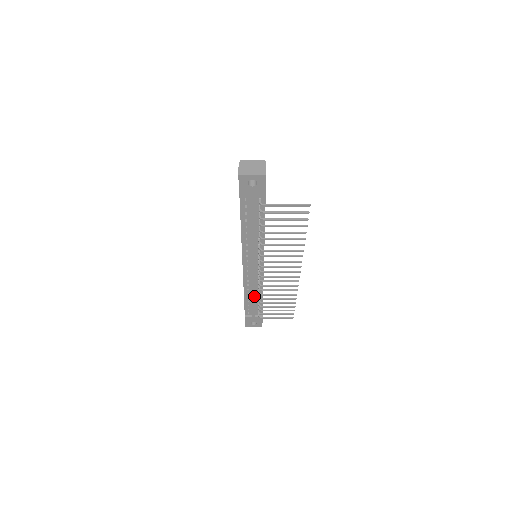
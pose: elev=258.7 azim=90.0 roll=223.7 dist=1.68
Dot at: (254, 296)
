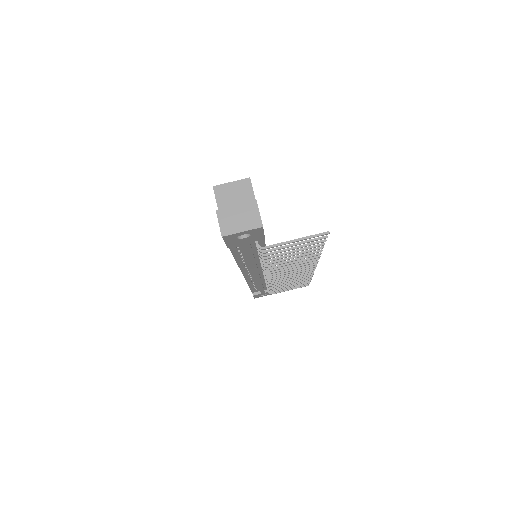
Dot at: (261, 285)
